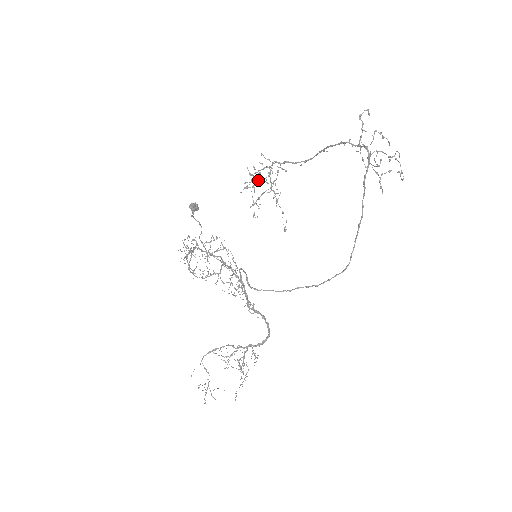
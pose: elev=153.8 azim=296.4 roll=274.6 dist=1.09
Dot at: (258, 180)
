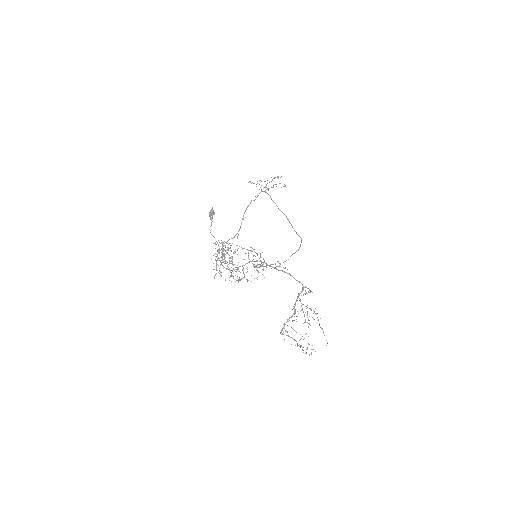
Dot at: (219, 268)
